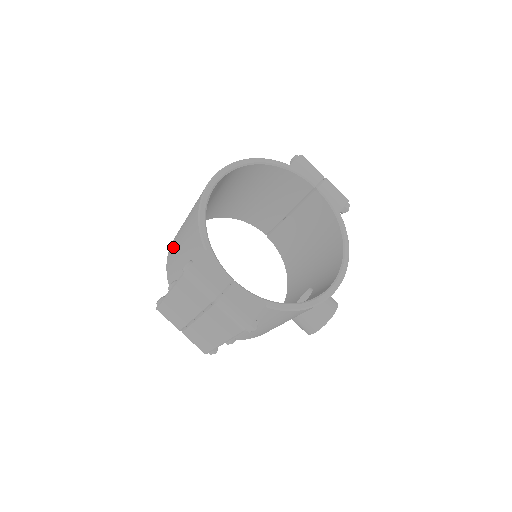
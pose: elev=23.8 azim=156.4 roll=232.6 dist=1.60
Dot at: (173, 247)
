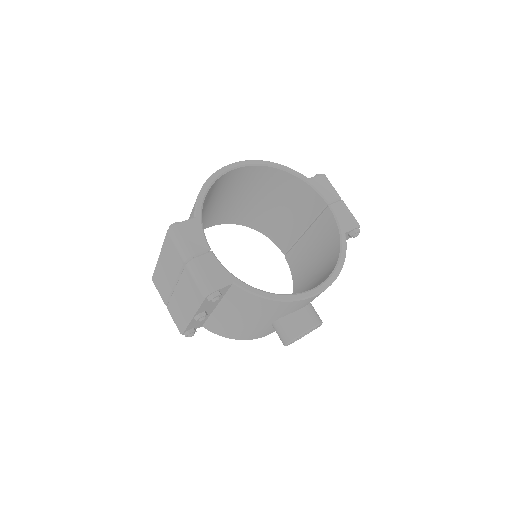
Dot at: occluded
